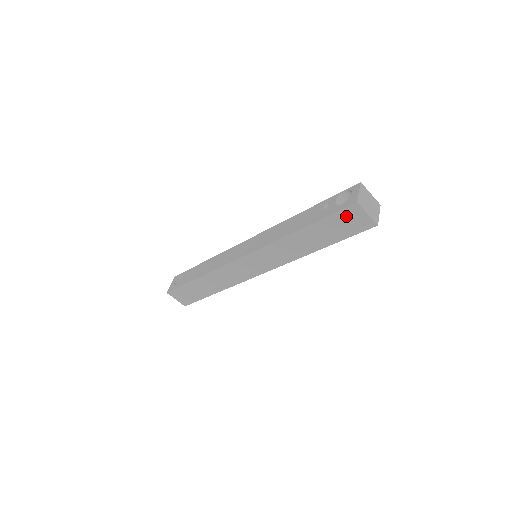
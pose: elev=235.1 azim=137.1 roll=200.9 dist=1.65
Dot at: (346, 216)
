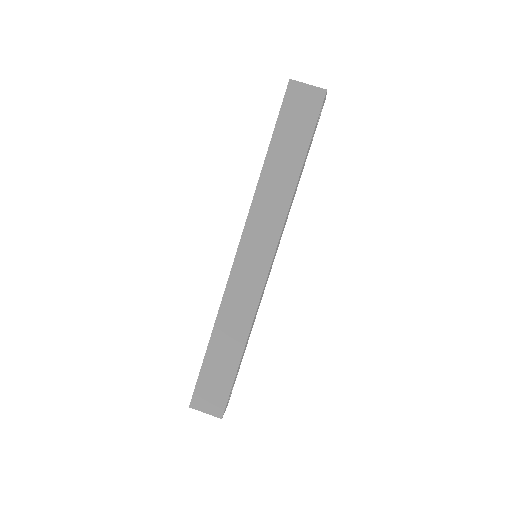
Dot at: (293, 103)
